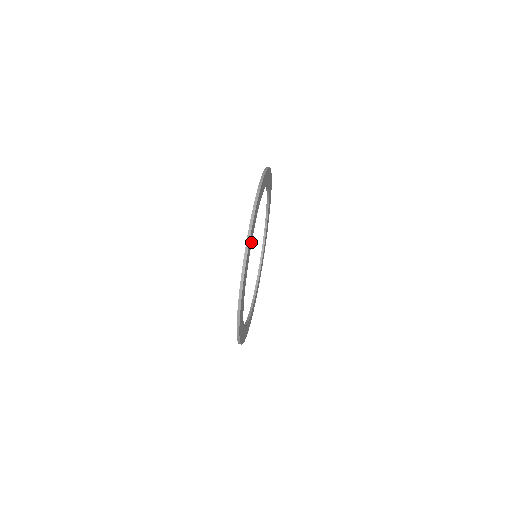
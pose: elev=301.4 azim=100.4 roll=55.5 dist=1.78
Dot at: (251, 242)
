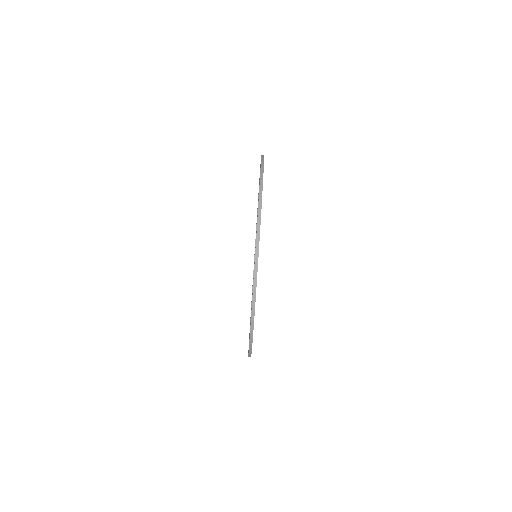
Dot at: occluded
